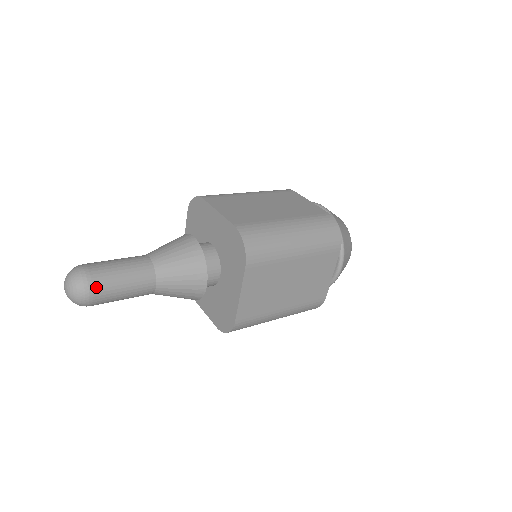
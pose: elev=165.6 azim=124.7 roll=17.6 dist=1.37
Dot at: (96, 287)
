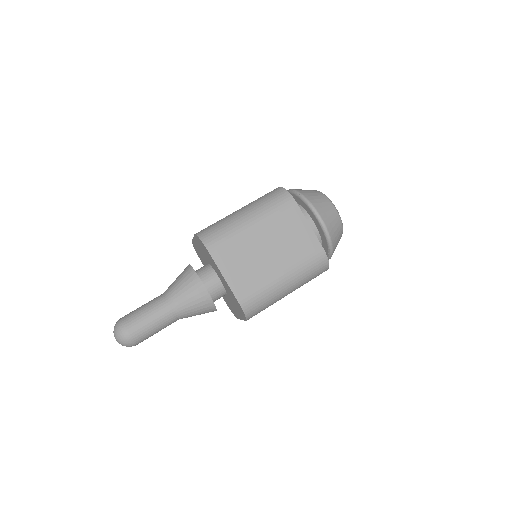
Dot at: (139, 342)
